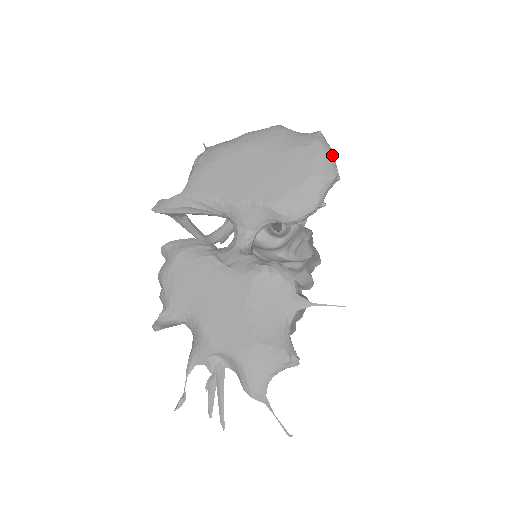
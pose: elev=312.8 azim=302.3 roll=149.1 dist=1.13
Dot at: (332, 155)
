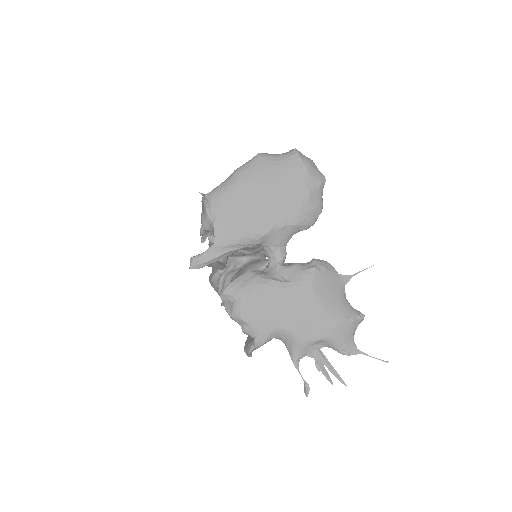
Dot at: (314, 164)
